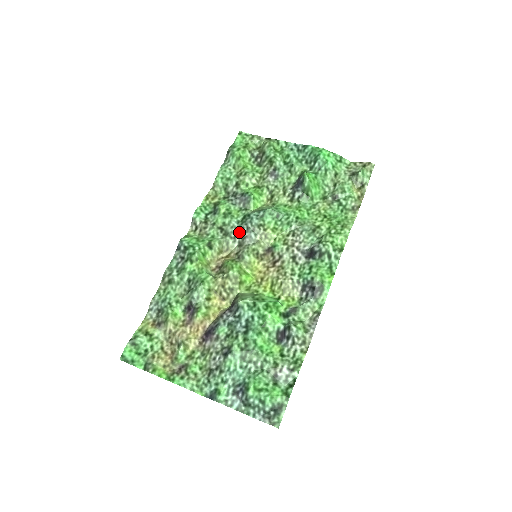
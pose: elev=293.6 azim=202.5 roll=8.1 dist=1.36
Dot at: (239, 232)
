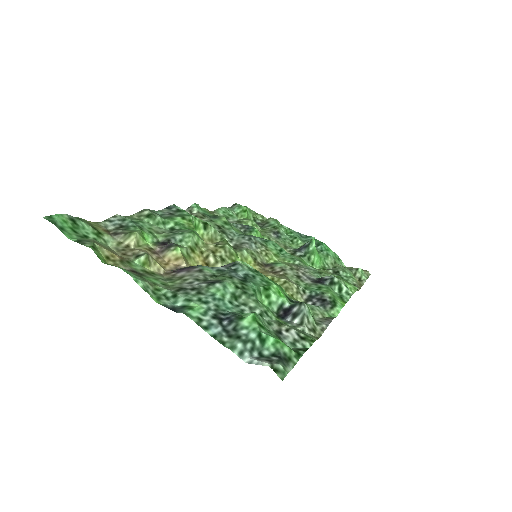
Dot at: (238, 238)
